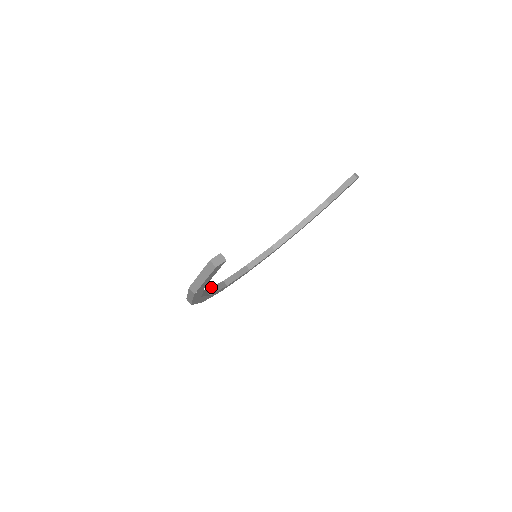
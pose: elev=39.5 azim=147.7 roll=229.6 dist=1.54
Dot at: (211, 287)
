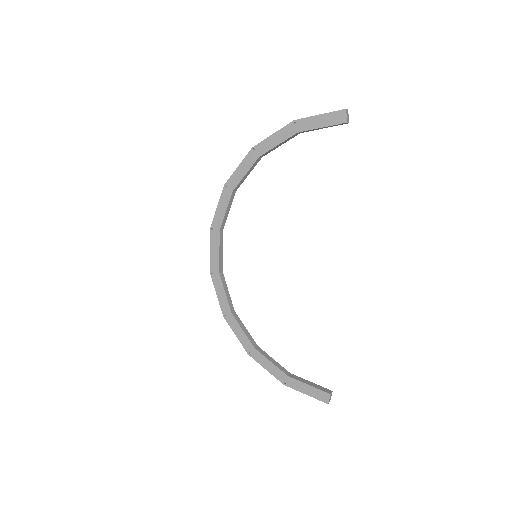
Dot at: (228, 301)
